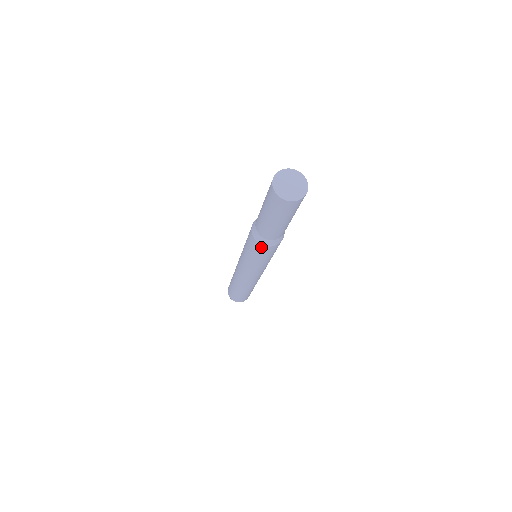
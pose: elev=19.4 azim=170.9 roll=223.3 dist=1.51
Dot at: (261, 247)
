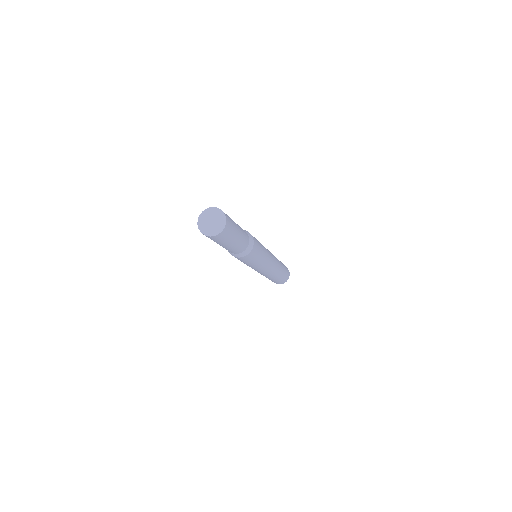
Dot at: occluded
